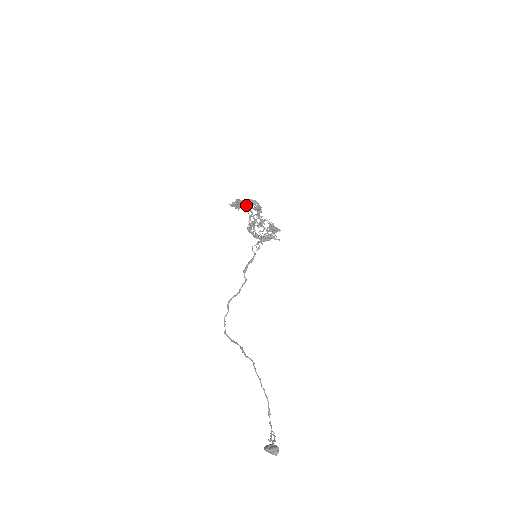
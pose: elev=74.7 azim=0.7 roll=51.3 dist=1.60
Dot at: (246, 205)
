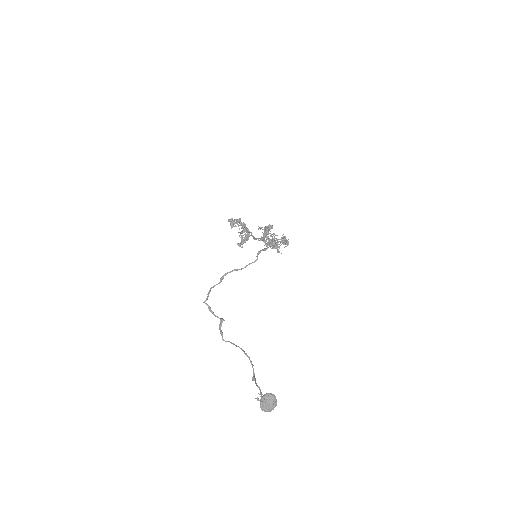
Dot at: (243, 226)
